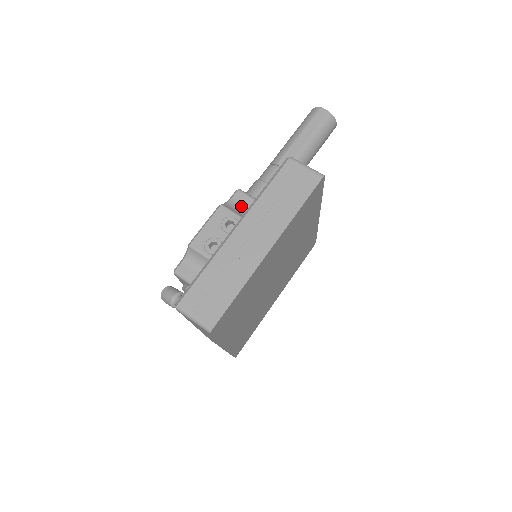
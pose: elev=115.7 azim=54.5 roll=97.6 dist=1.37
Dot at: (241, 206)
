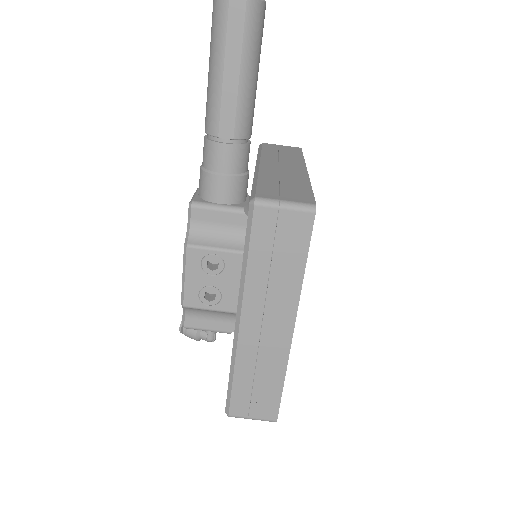
Dot at: (209, 227)
